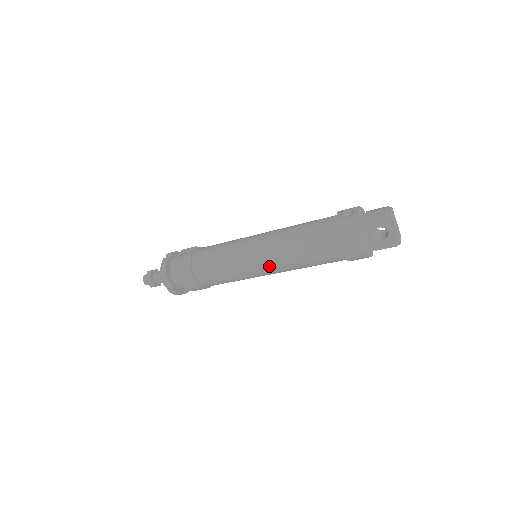
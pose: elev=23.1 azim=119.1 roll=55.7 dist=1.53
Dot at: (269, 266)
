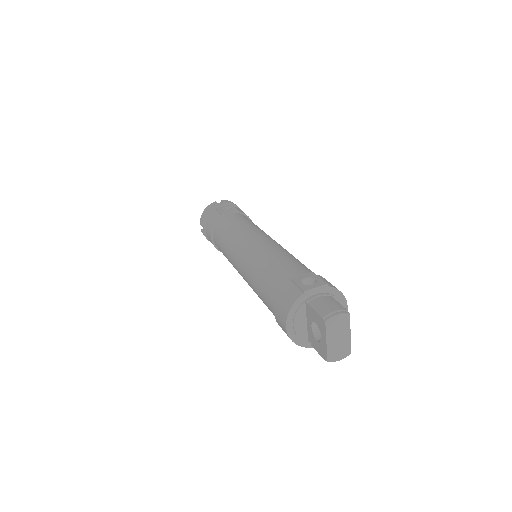
Dot at: (242, 273)
